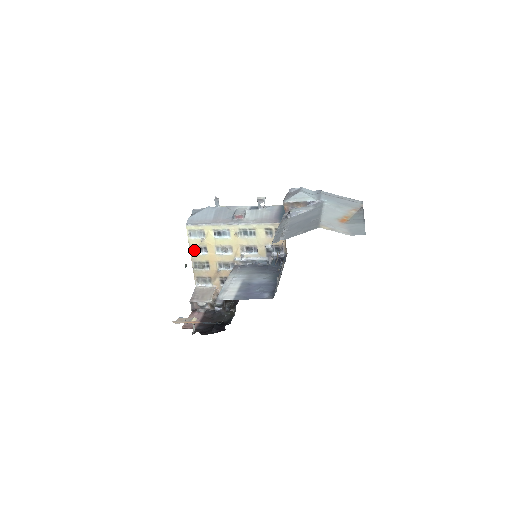
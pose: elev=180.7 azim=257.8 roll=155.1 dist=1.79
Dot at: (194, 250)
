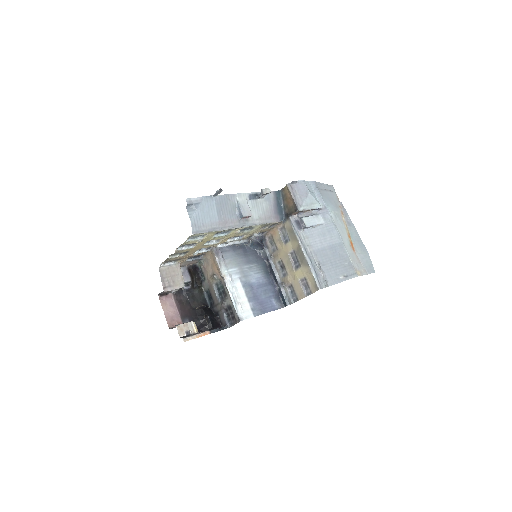
Dot at: (181, 246)
